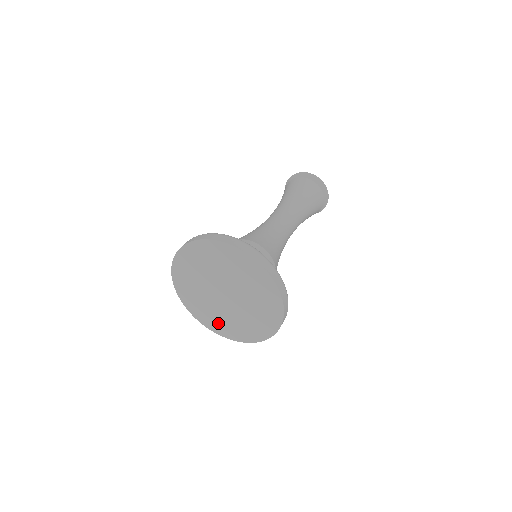
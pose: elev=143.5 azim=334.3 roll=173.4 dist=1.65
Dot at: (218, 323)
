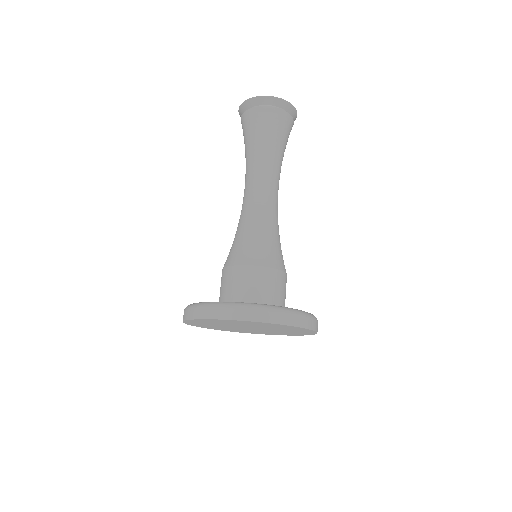
Dot at: (208, 326)
